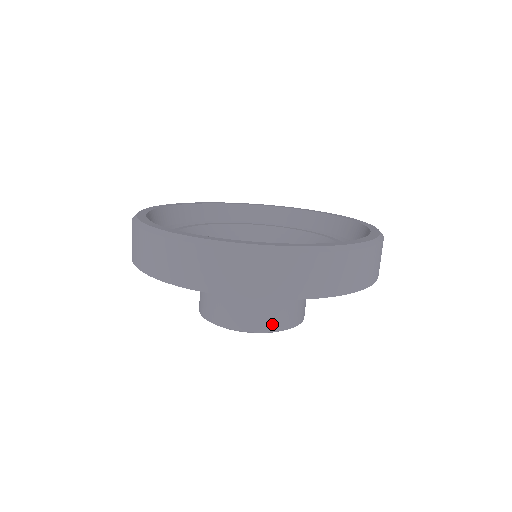
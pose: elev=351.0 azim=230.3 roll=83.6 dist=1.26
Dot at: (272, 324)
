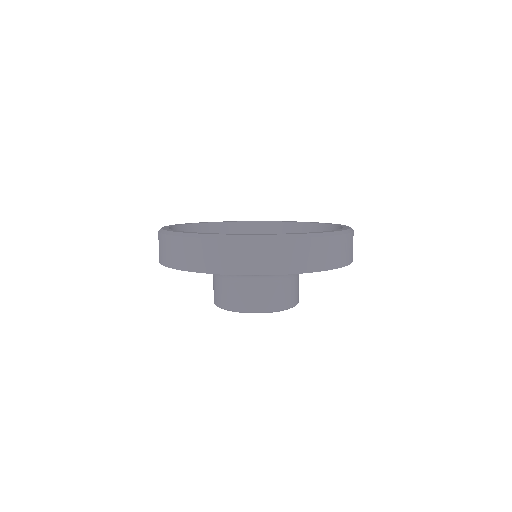
Dot at: (241, 305)
